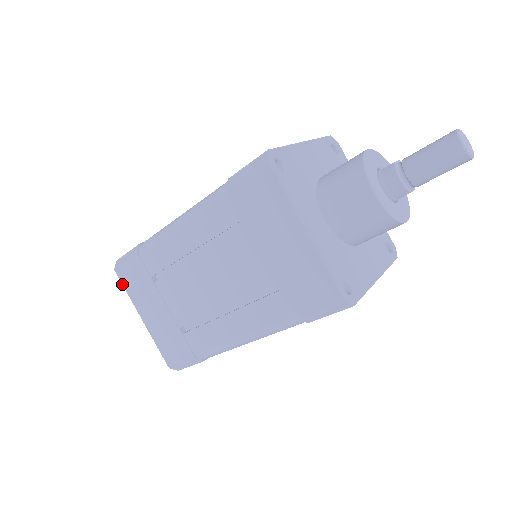
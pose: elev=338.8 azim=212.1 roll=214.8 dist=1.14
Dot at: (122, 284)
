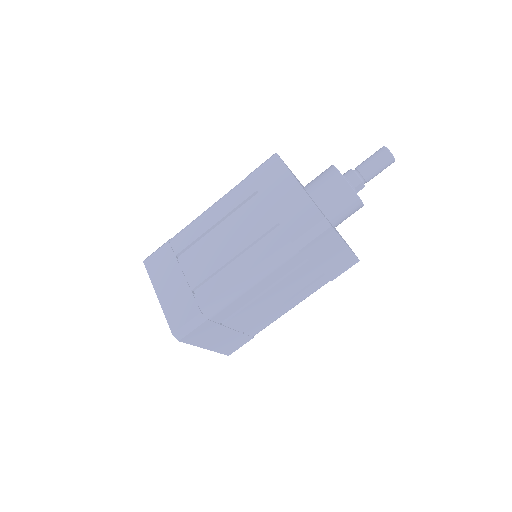
Dot at: (147, 271)
